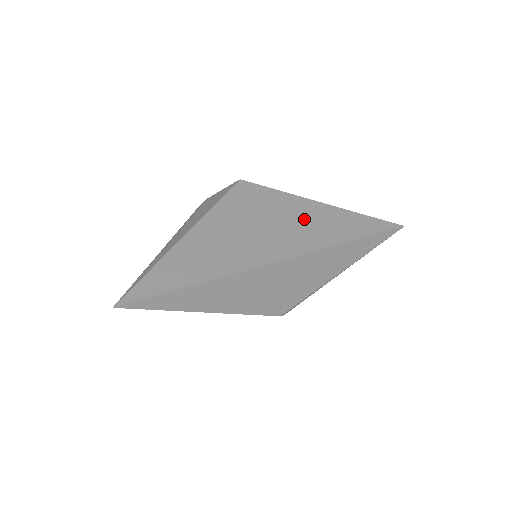
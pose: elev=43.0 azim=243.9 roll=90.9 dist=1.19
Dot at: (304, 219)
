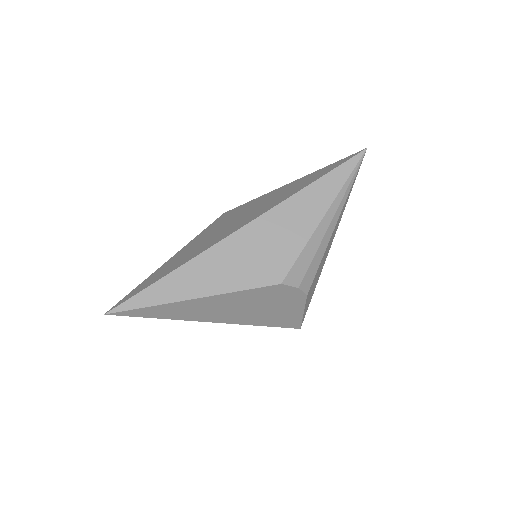
Dot at: (267, 200)
